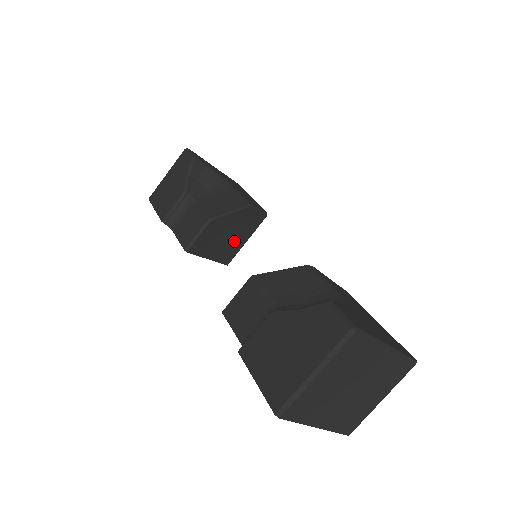
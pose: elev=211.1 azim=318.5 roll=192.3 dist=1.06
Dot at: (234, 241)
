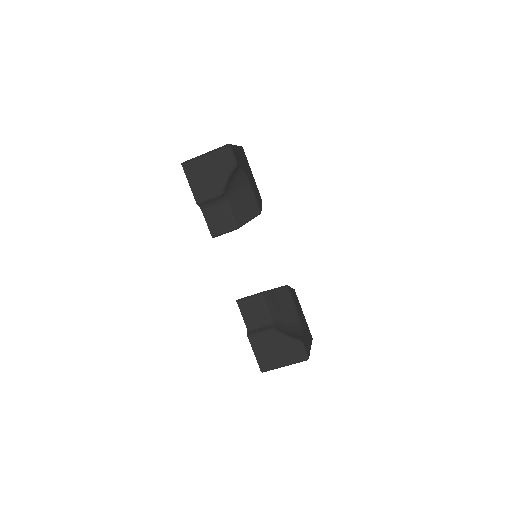
Dot at: occluded
